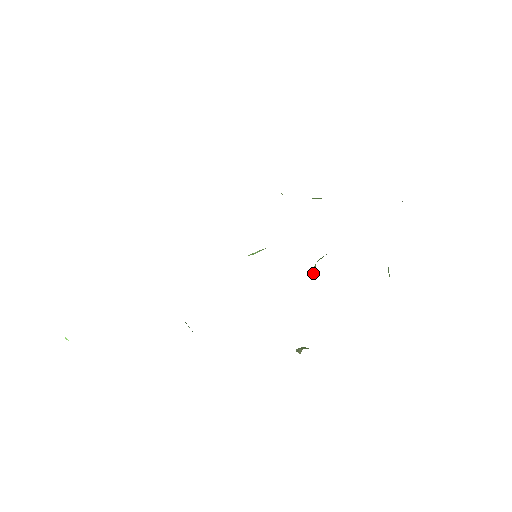
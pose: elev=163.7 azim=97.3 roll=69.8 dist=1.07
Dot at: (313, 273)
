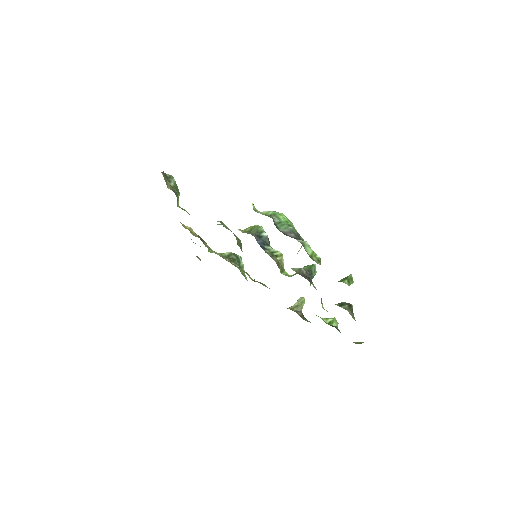
Dot at: occluded
